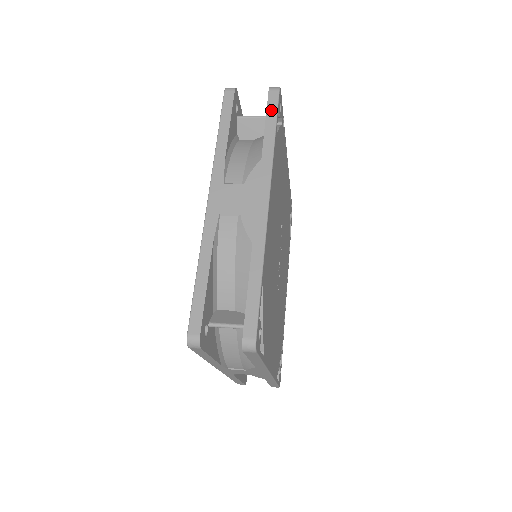
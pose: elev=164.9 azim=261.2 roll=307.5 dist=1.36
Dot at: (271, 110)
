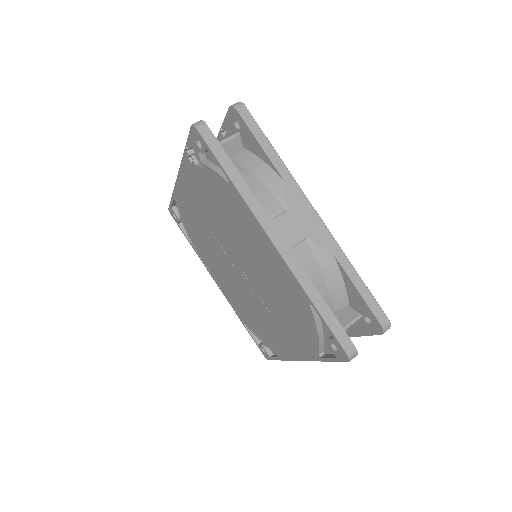
Dot at: (255, 129)
